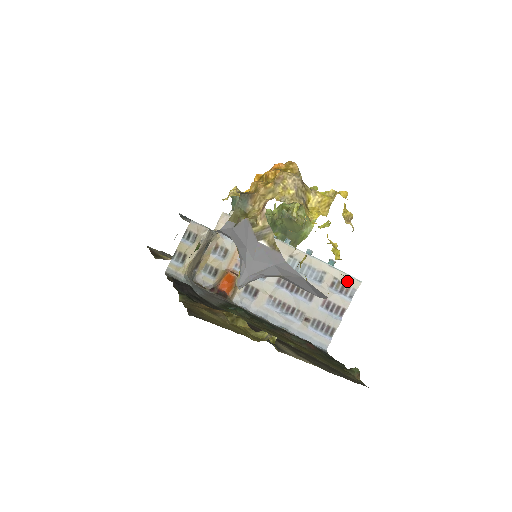
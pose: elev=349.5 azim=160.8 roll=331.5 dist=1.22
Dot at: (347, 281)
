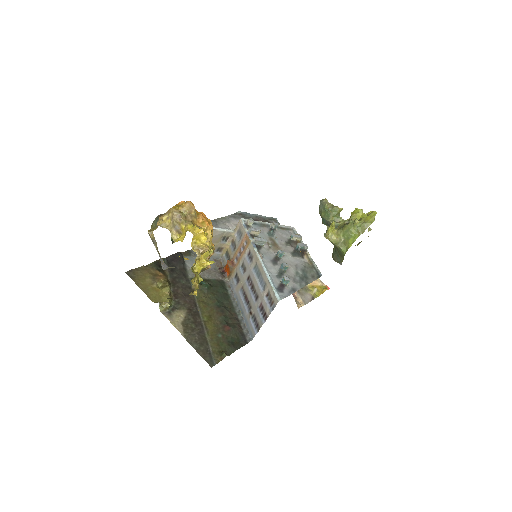
Dot at: (273, 296)
